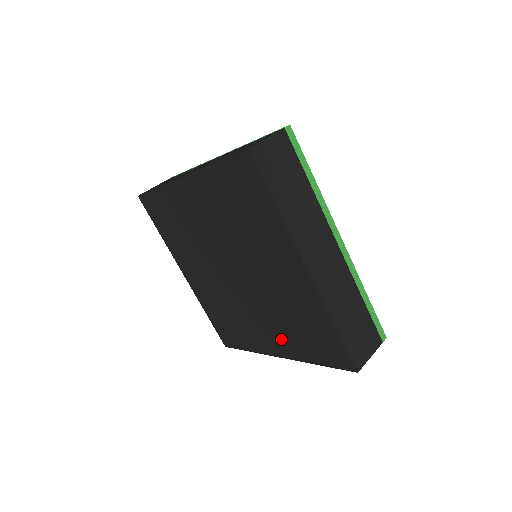
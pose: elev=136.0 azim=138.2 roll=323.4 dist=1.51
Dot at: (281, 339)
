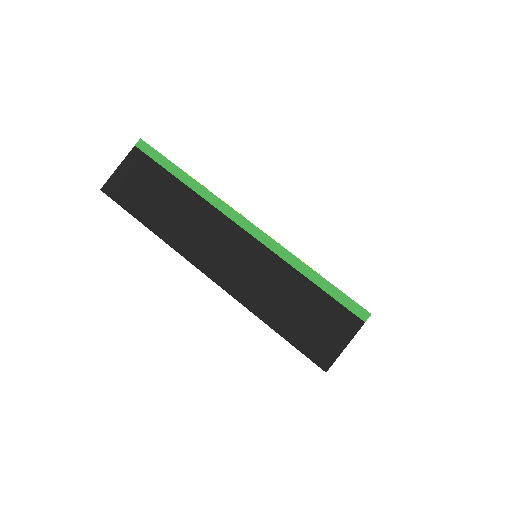
Dot at: occluded
